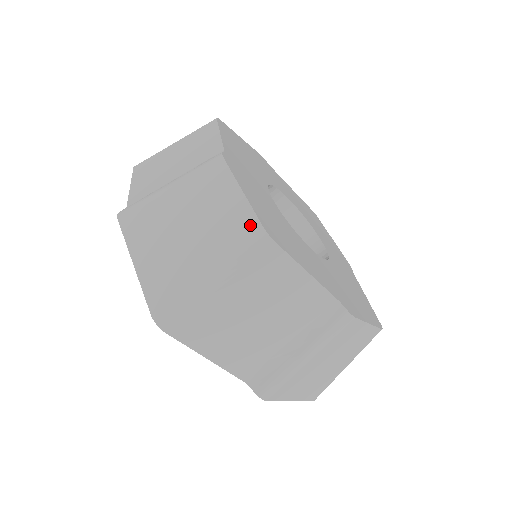
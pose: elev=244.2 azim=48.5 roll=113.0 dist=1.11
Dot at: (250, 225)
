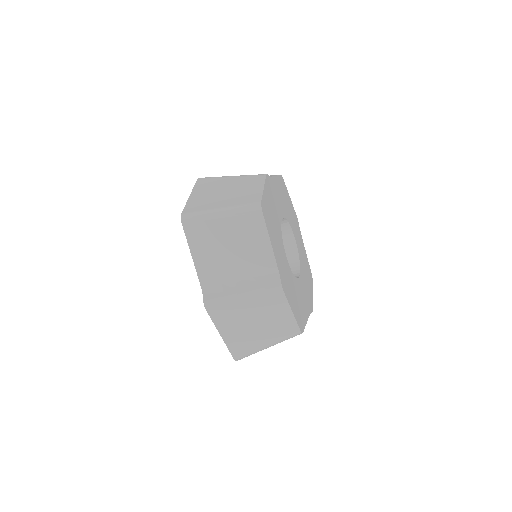
Dot at: (294, 329)
